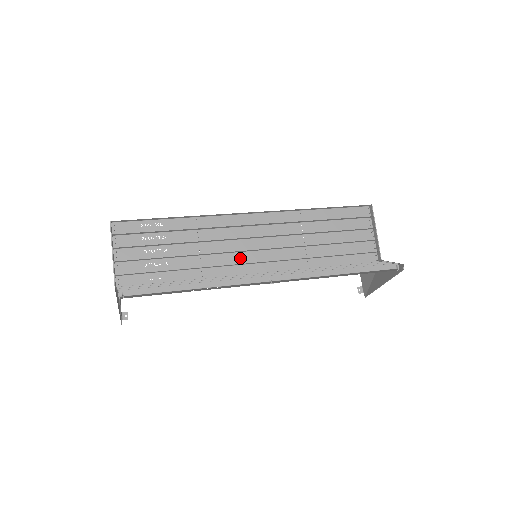
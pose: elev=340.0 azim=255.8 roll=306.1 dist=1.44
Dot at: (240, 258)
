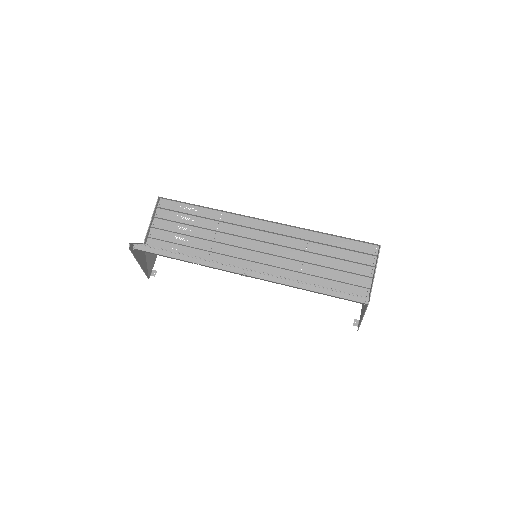
Dot at: (244, 254)
